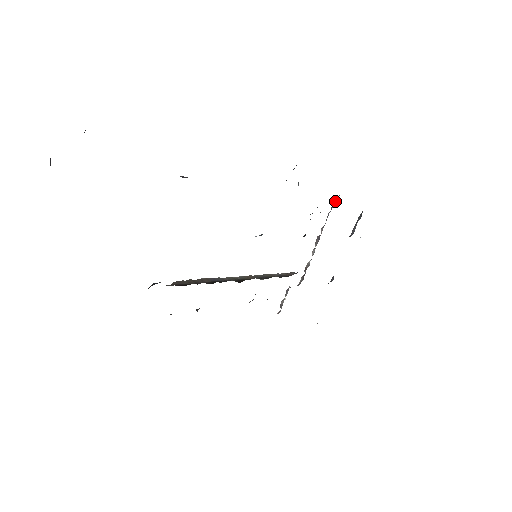
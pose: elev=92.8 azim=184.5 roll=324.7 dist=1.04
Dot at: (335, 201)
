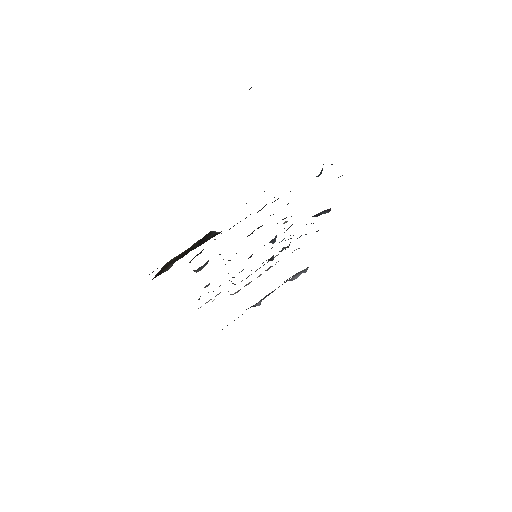
Dot at: (298, 248)
